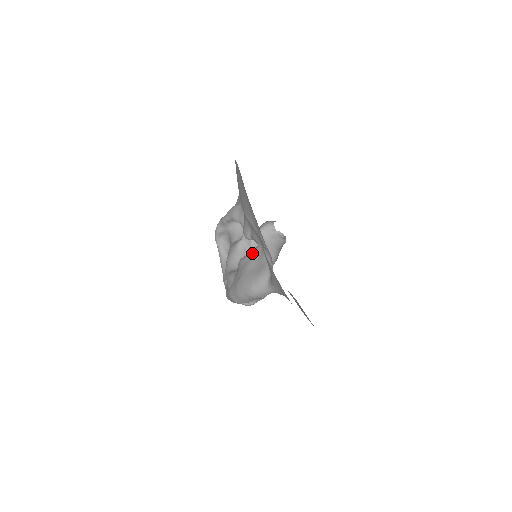
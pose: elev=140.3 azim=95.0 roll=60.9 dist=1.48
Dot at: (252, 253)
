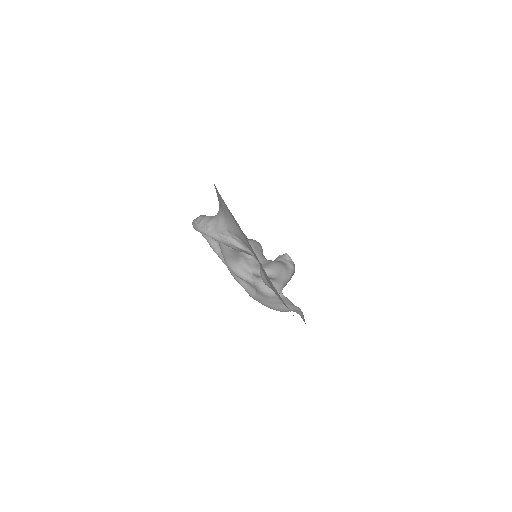
Dot at: (278, 298)
